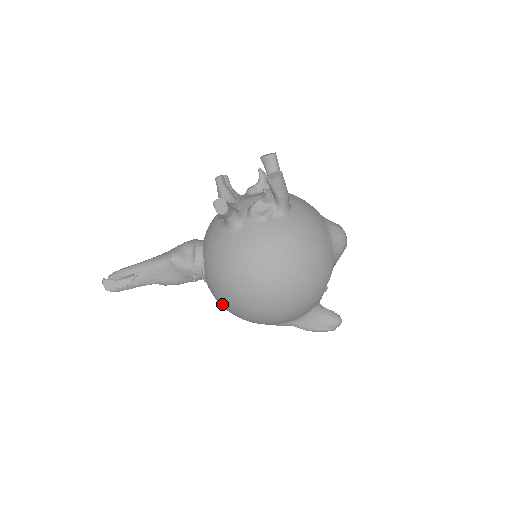
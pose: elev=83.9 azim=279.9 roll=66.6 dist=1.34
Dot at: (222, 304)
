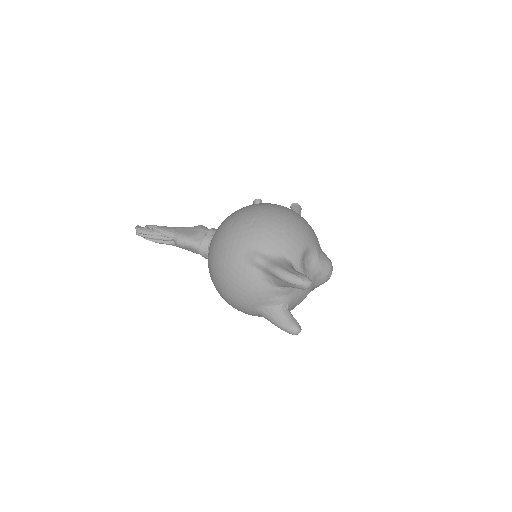
Dot at: (219, 232)
